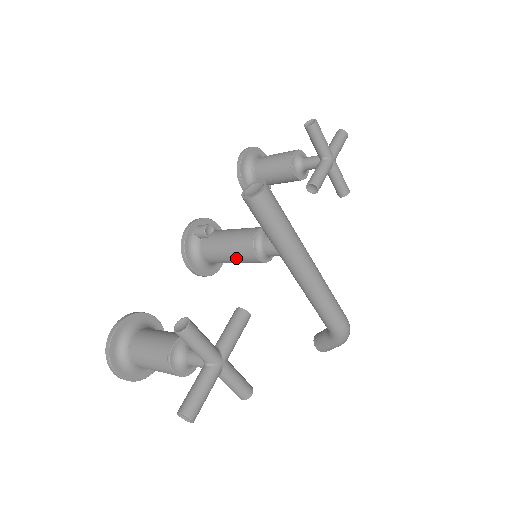
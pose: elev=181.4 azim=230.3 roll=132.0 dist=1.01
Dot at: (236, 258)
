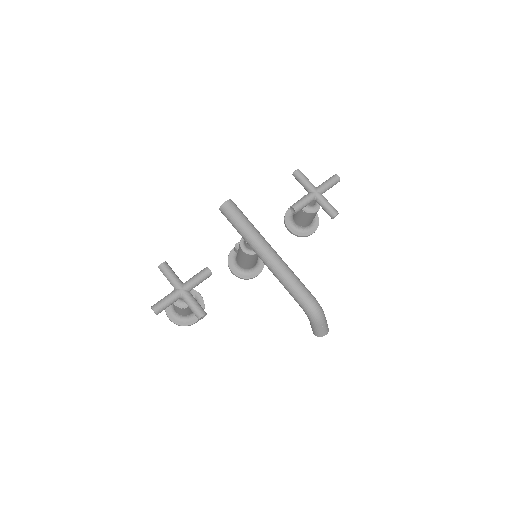
Dot at: (241, 256)
